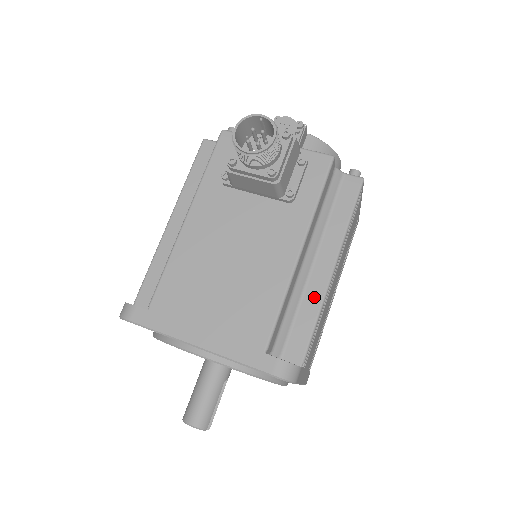
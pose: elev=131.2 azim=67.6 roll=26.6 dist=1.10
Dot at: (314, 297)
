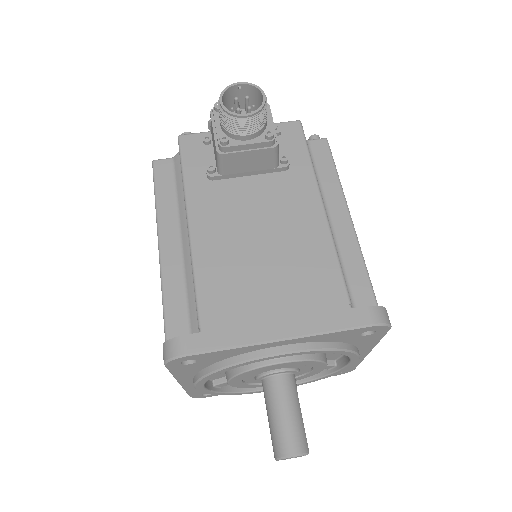
Dot at: (350, 249)
